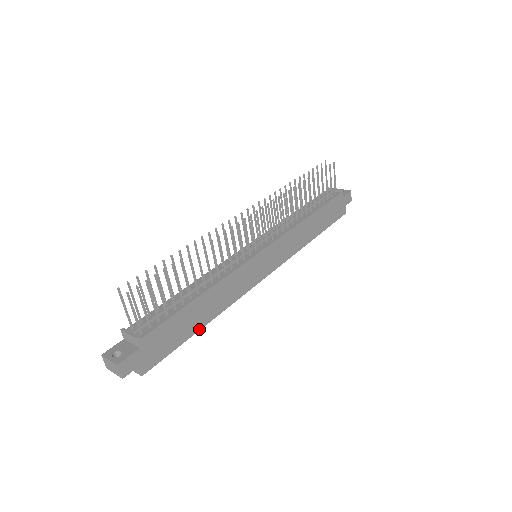
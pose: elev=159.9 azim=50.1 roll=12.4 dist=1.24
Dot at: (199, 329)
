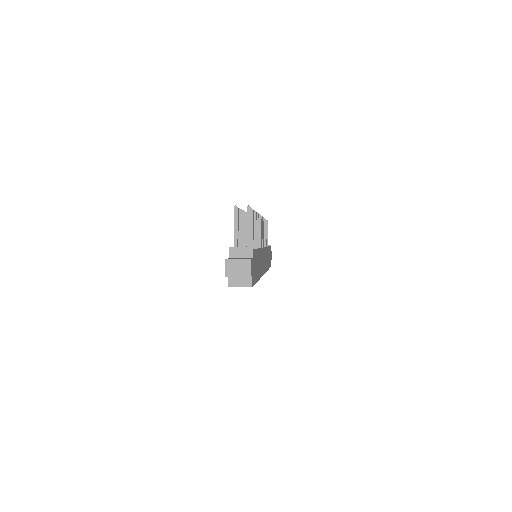
Dot at: (258, 279)
